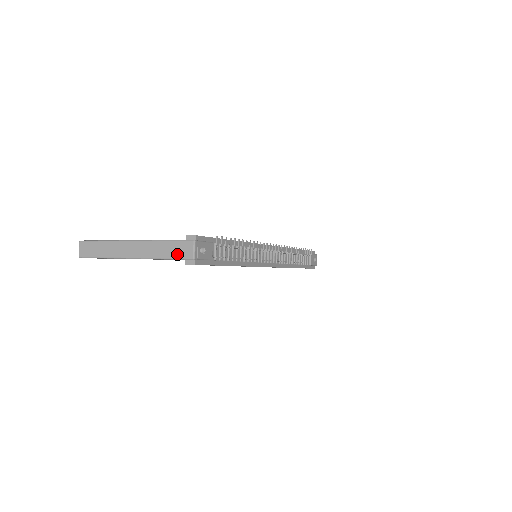
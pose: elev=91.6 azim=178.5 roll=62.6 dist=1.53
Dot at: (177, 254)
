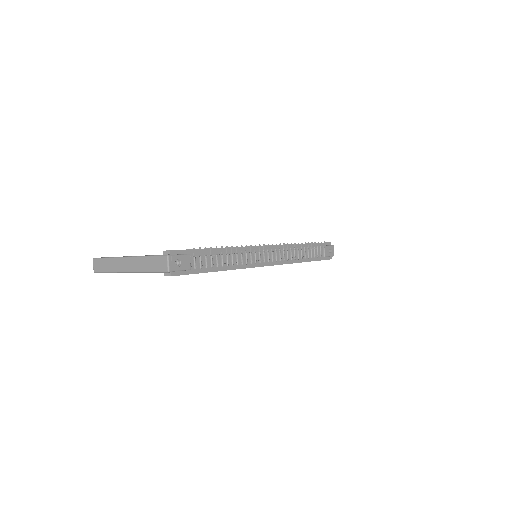
Dot at: (157, 268)
